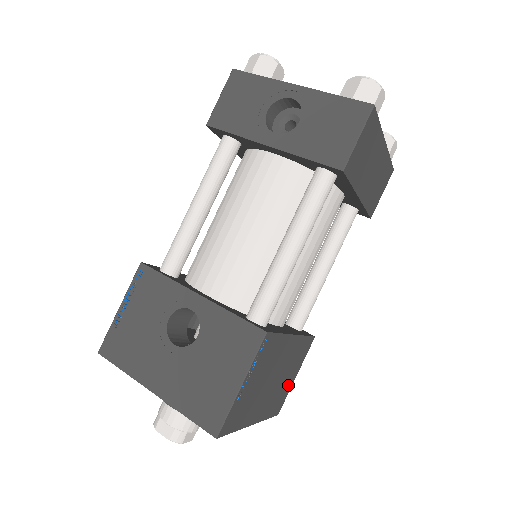
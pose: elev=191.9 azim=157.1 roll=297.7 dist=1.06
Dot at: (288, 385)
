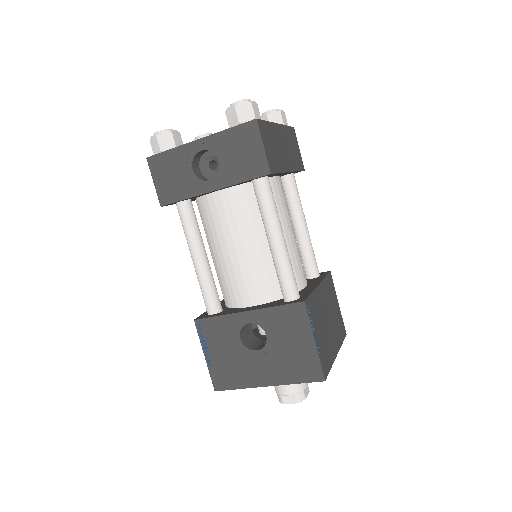
Dot at: (338, 313)
